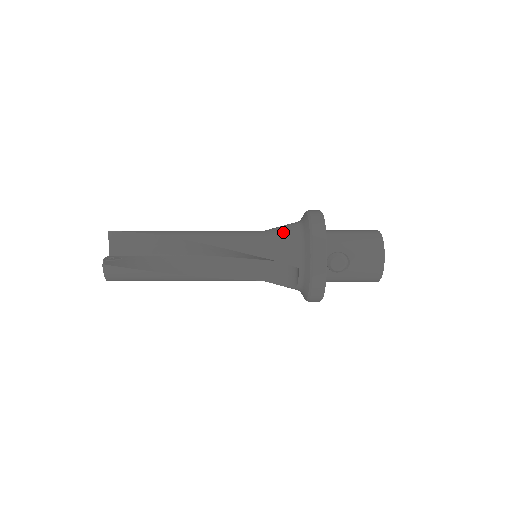
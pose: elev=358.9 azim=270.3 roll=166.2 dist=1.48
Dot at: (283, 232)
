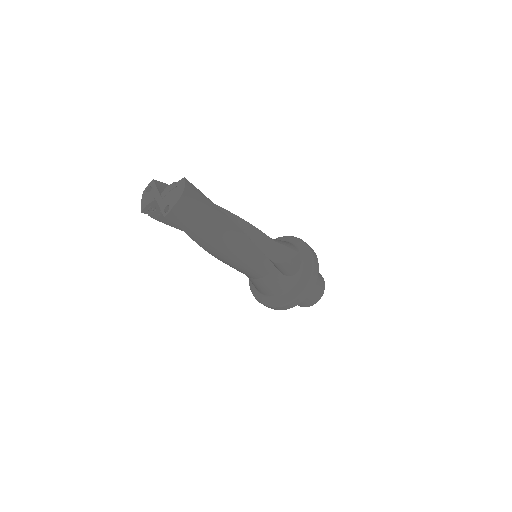
Dot at: occluded
